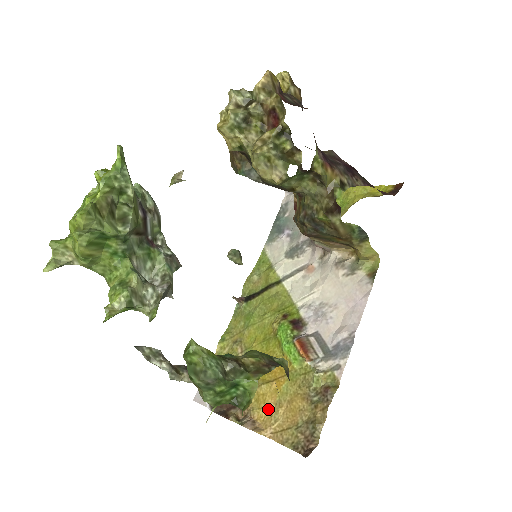
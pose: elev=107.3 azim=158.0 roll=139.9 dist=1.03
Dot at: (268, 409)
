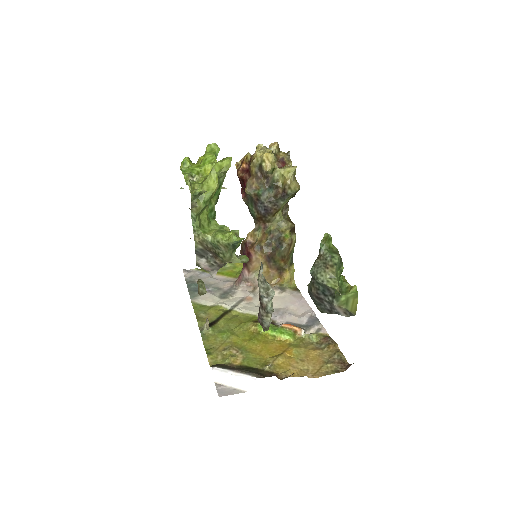
Dot at: (295, 367)
